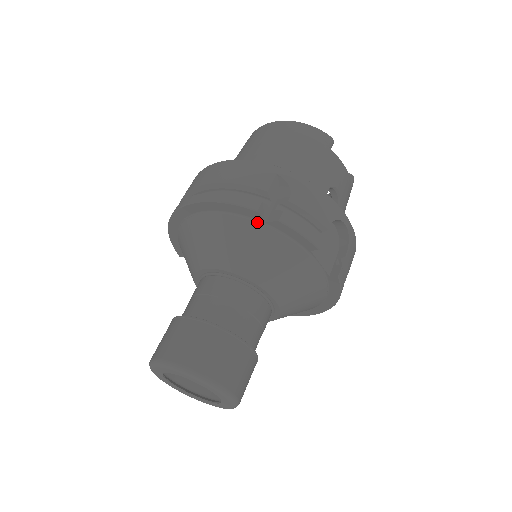
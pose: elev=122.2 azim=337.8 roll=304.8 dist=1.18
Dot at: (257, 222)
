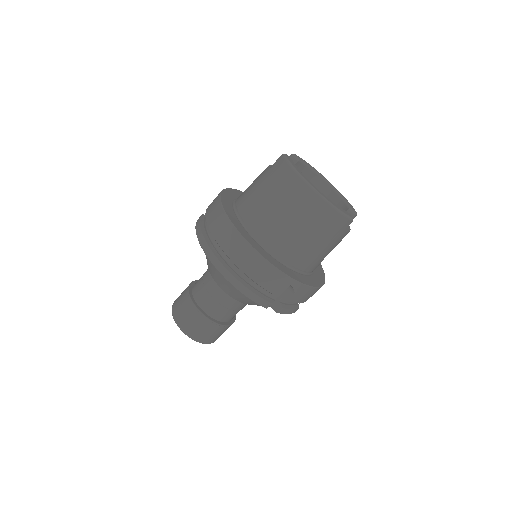
Dot at: occluded
